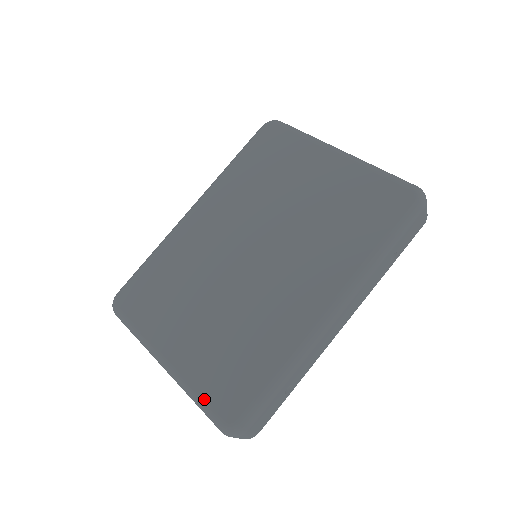
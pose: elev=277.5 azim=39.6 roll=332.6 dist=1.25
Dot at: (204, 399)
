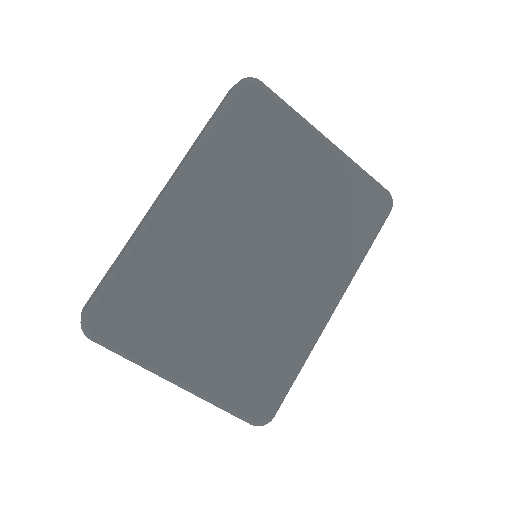
Dot at: (237, 406)
